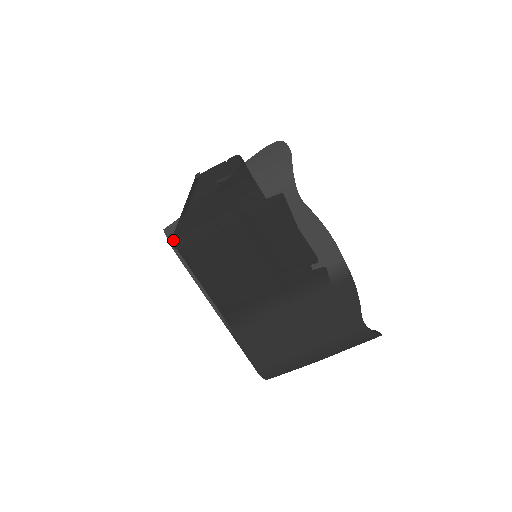
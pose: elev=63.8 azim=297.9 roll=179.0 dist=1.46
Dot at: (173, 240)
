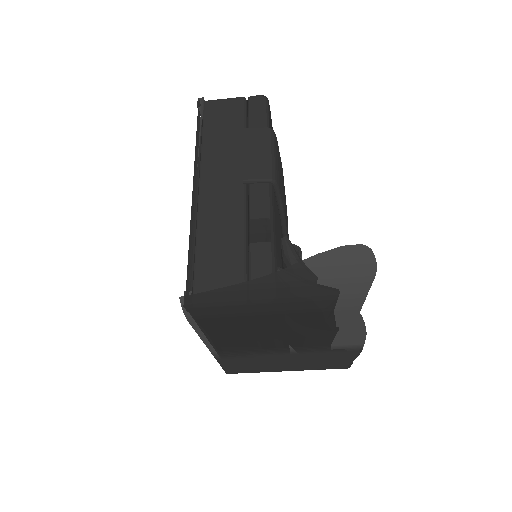
Dot at: (189, 310)
